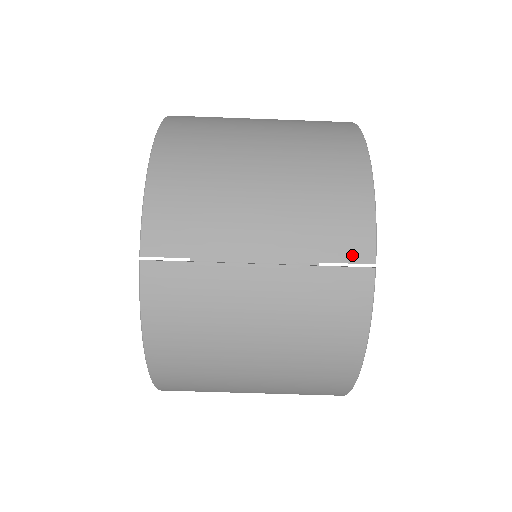
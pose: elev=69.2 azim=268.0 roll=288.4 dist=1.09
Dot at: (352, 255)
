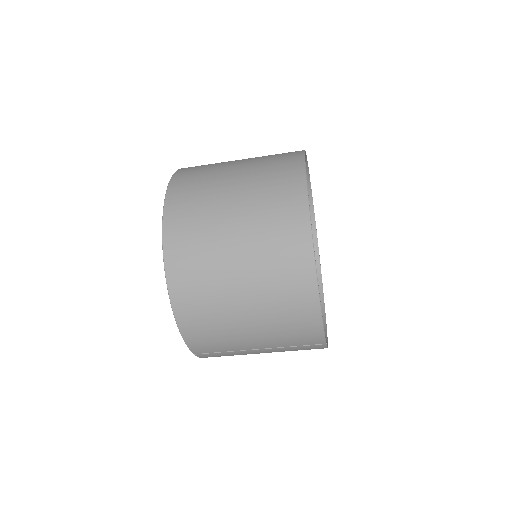
Dot at: (311, 343)
